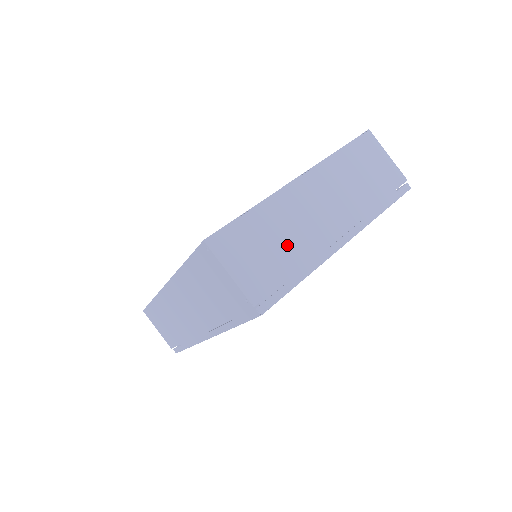
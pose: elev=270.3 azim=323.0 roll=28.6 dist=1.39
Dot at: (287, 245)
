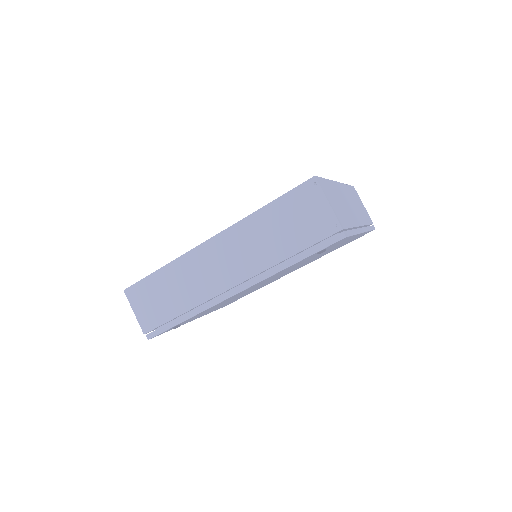
Dot at: (345, 211)
